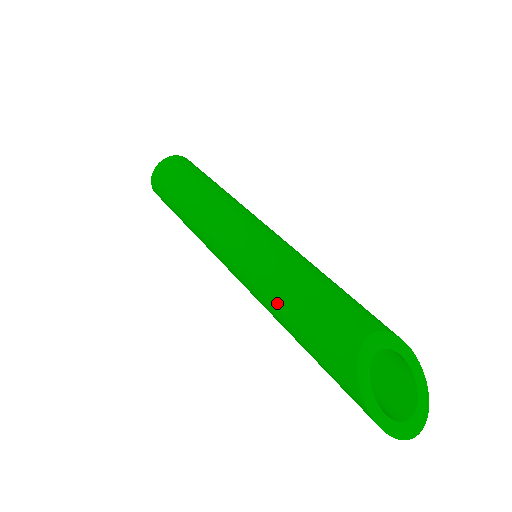
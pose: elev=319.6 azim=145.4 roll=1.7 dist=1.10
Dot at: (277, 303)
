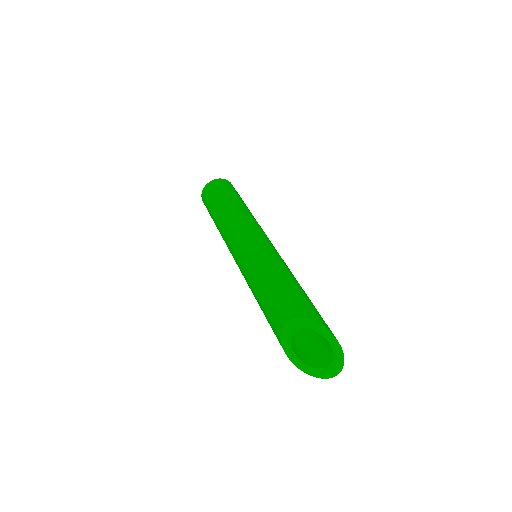
Dot at: occluded
